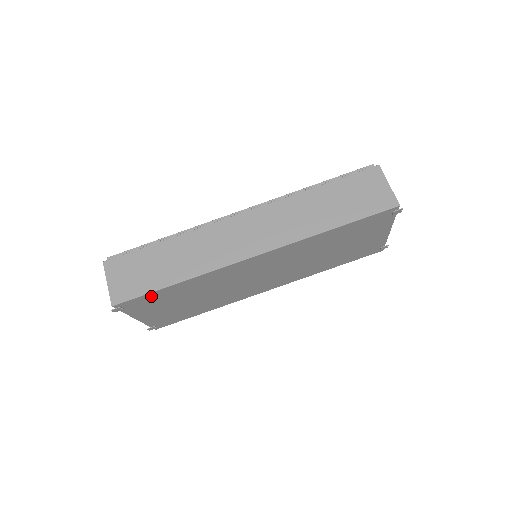
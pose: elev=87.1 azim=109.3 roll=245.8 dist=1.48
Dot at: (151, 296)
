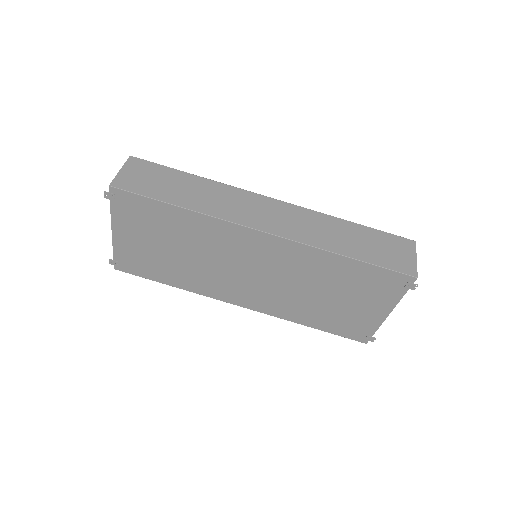
Dot at: (148, 205)
